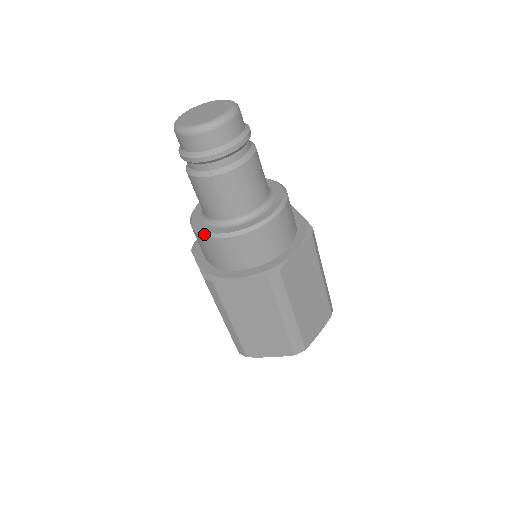
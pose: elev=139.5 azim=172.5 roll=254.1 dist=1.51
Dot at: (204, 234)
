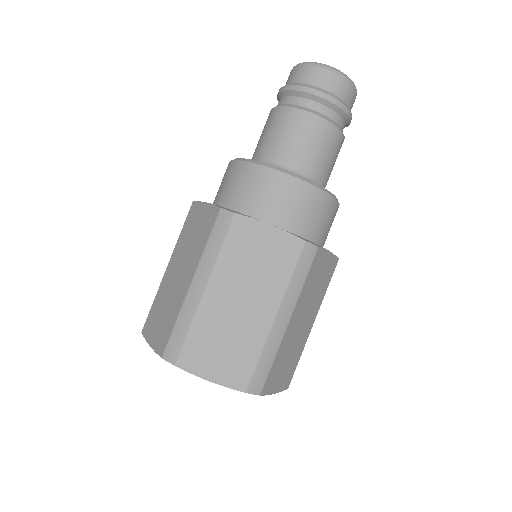
Dot at: (259, 162)
